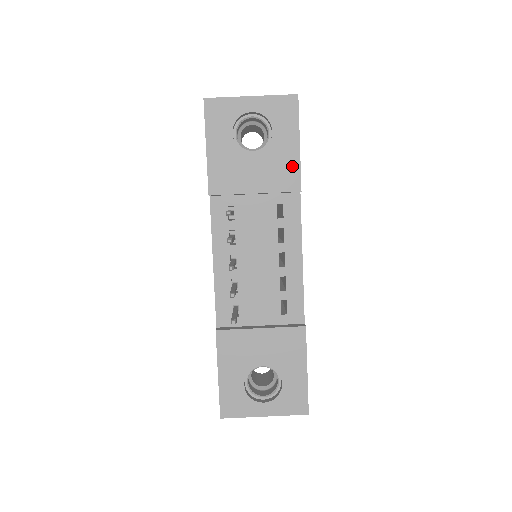
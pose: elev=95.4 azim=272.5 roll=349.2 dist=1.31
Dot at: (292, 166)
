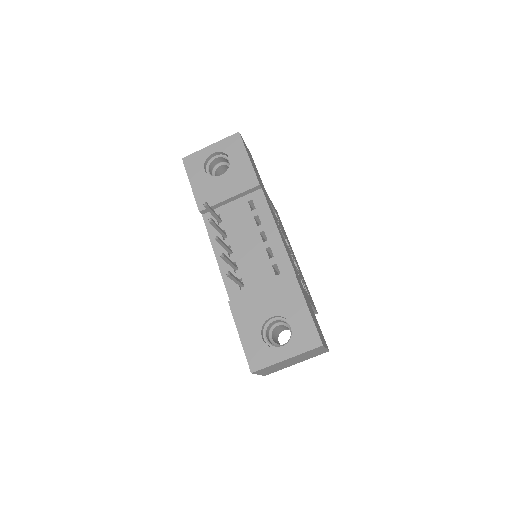
Dot at: (248, 172)
